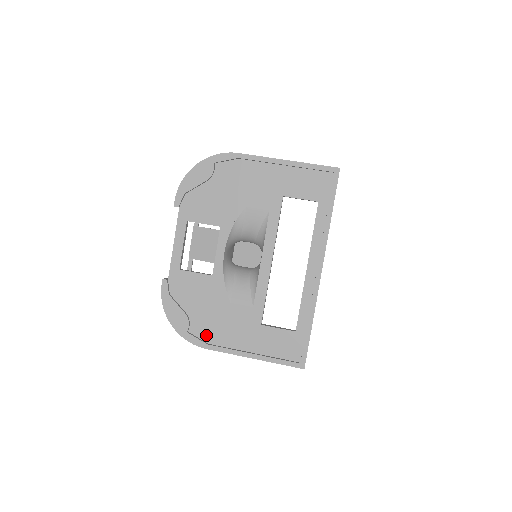
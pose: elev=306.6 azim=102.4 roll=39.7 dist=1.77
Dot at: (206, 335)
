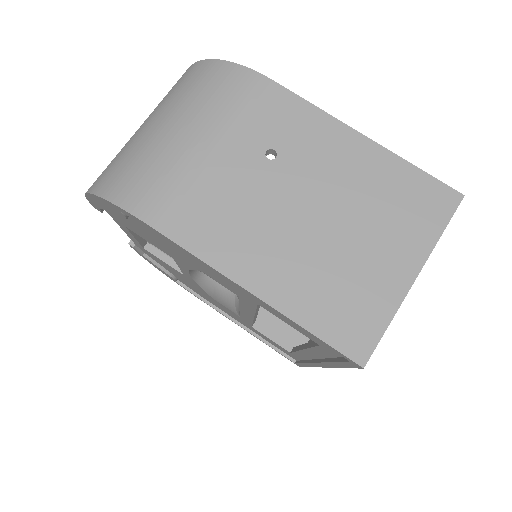
Dot at: (197, 292)
